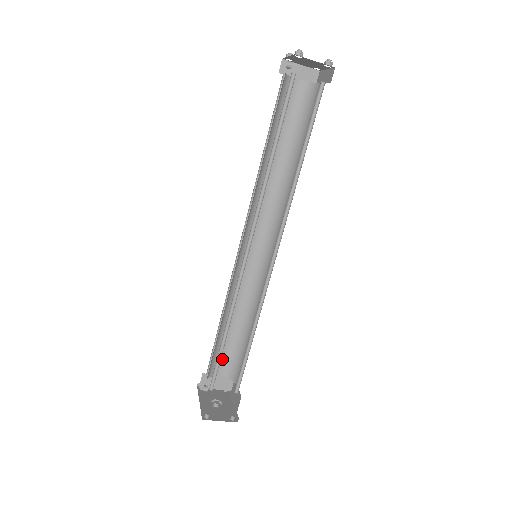
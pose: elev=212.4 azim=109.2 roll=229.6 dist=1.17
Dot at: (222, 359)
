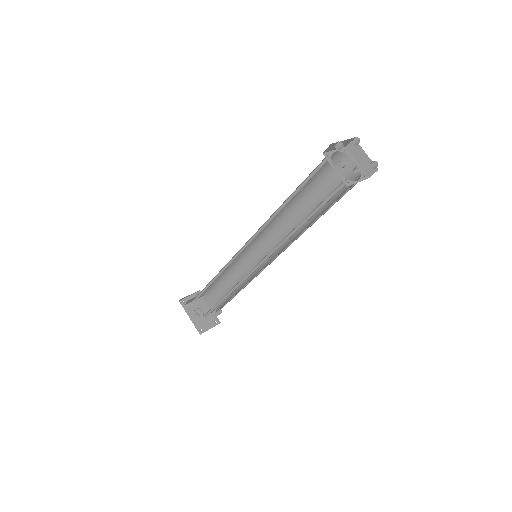
Dot at: occluded
